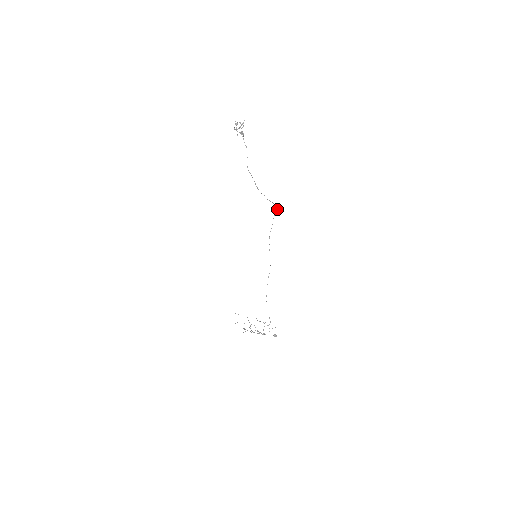
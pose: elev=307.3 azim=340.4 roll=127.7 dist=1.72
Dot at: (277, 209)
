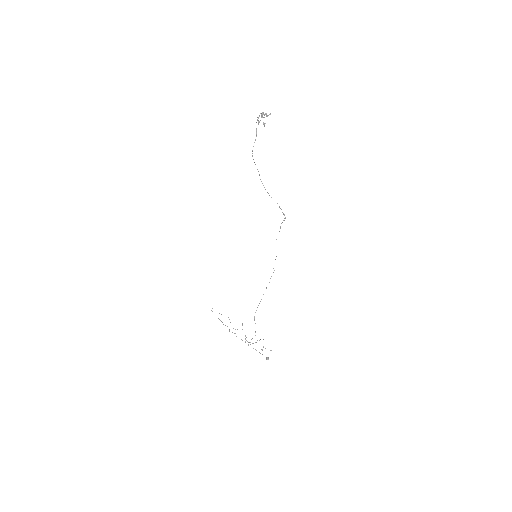
Dot at: (284, 214)
